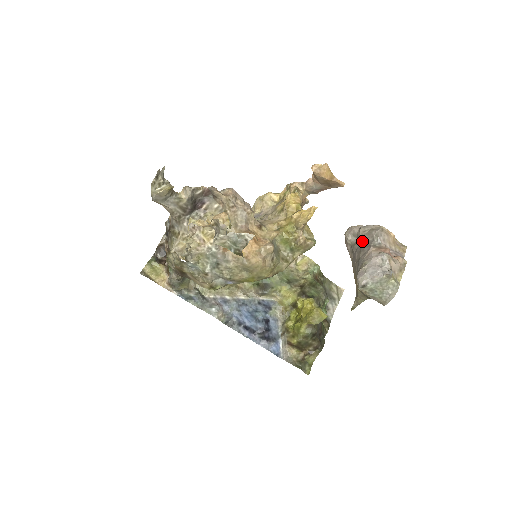
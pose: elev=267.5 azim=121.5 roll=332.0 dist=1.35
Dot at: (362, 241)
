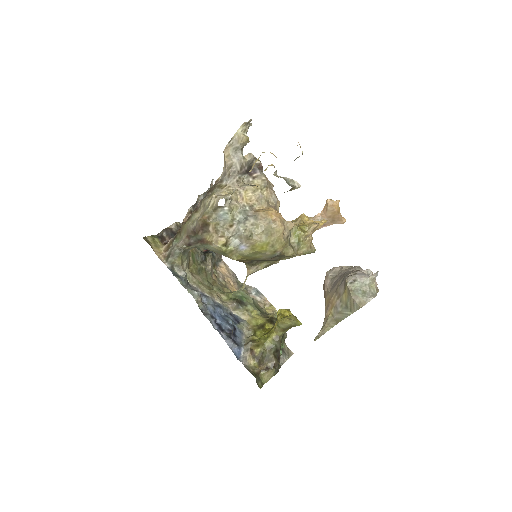
Dot at: (344, 272)
